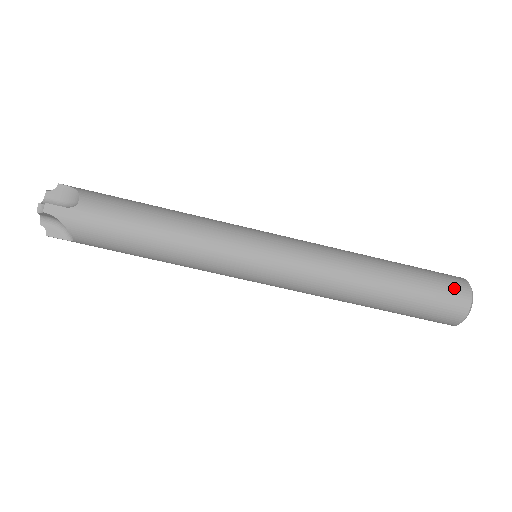
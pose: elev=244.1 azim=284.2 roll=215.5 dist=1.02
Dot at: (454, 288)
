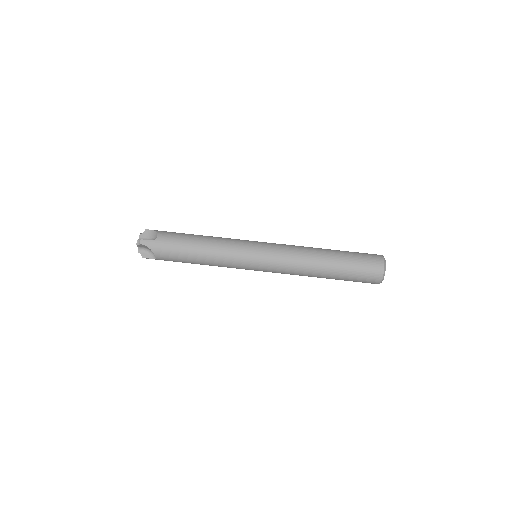
Dot at: (373, 260)
